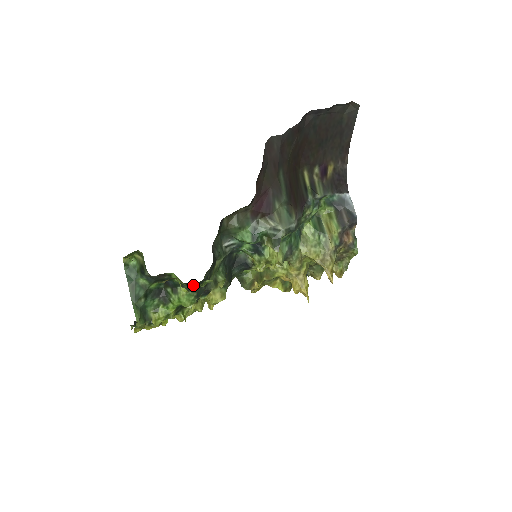
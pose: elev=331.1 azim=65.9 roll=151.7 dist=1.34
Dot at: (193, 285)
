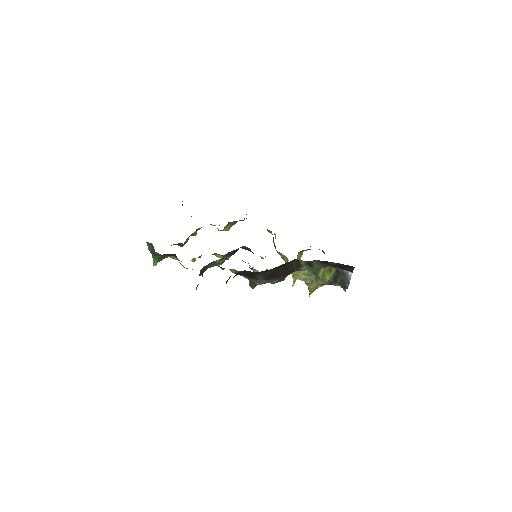
Dot at: occluded
